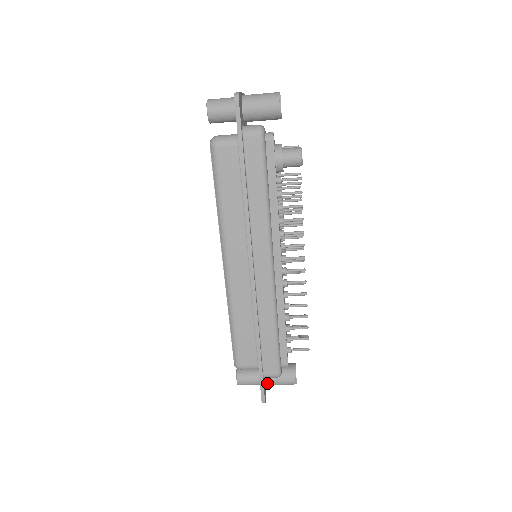
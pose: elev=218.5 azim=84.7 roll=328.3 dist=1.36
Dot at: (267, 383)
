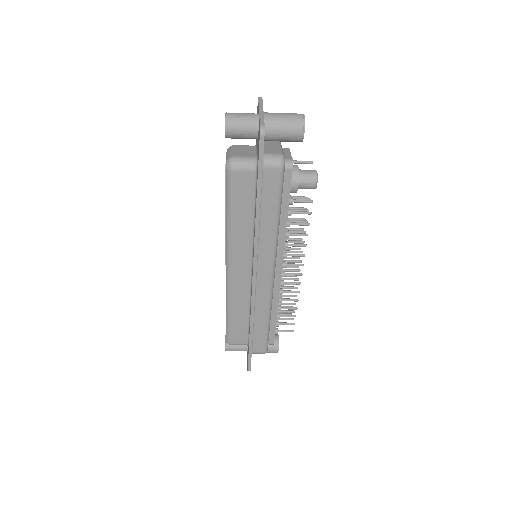
Dot at: occluded
